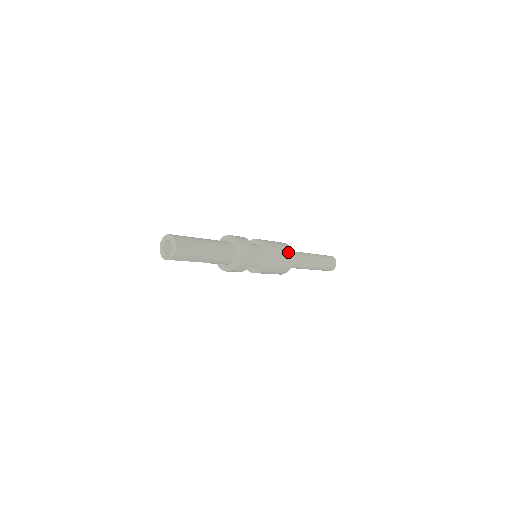
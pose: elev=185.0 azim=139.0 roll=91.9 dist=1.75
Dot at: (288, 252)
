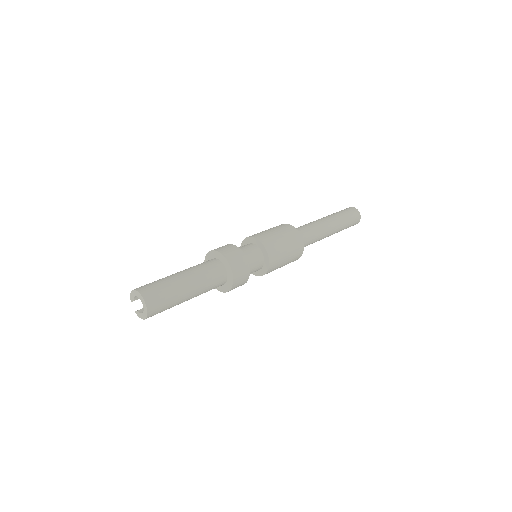
Dot at: (293, 261)
